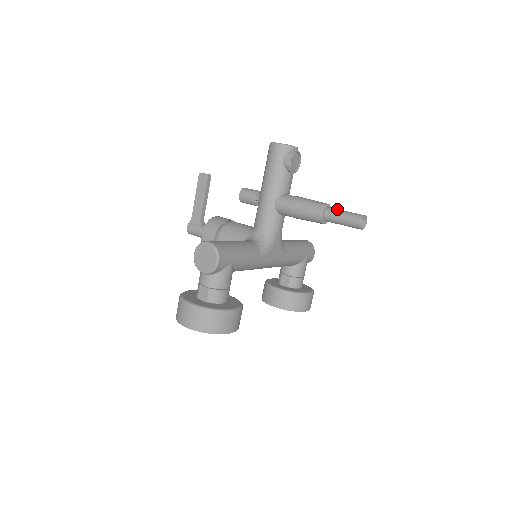
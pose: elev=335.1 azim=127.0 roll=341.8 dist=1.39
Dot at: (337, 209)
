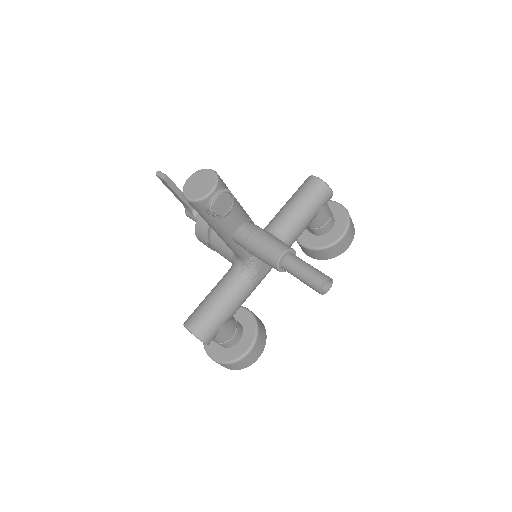
Dot at: (293, 265)
